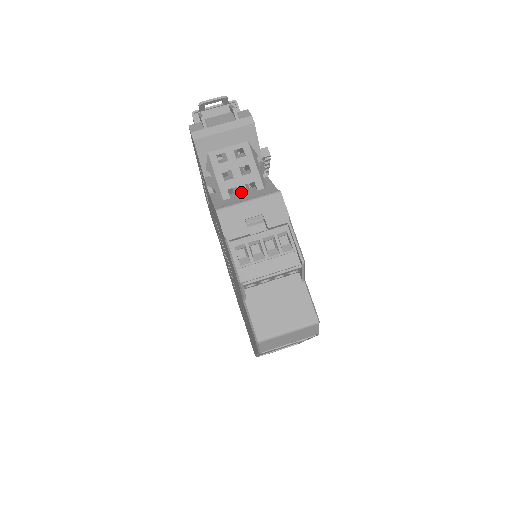
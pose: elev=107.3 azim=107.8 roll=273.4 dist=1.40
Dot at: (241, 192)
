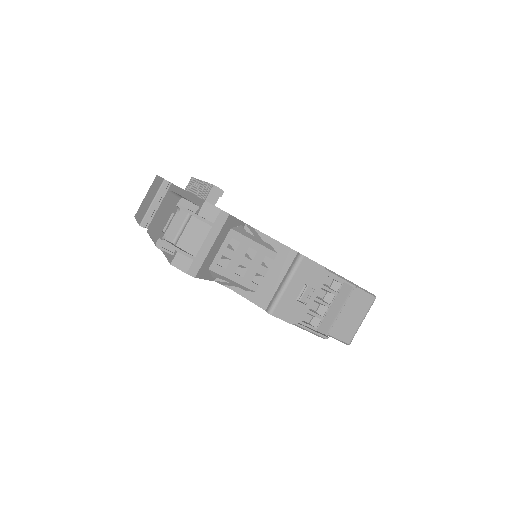
Dot at: (263, 273)
